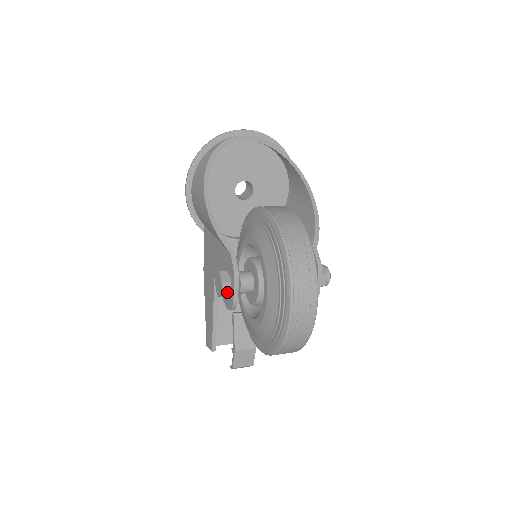
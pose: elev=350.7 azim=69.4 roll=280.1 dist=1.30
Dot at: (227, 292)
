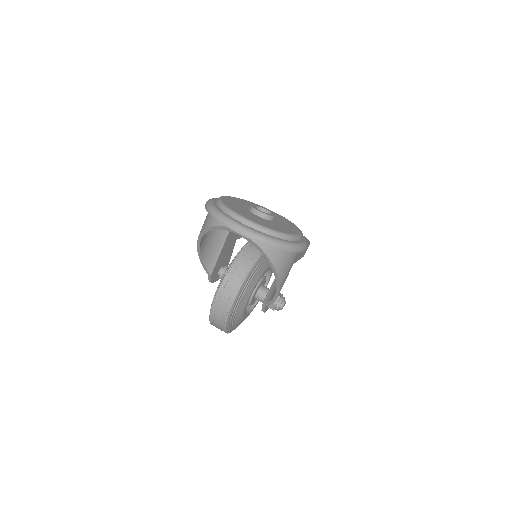
Dot at: occluded
